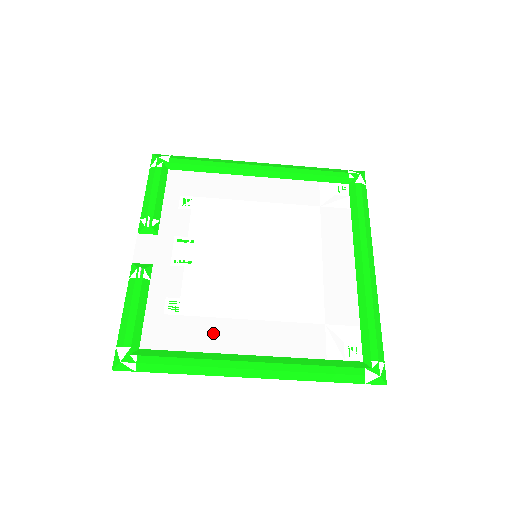
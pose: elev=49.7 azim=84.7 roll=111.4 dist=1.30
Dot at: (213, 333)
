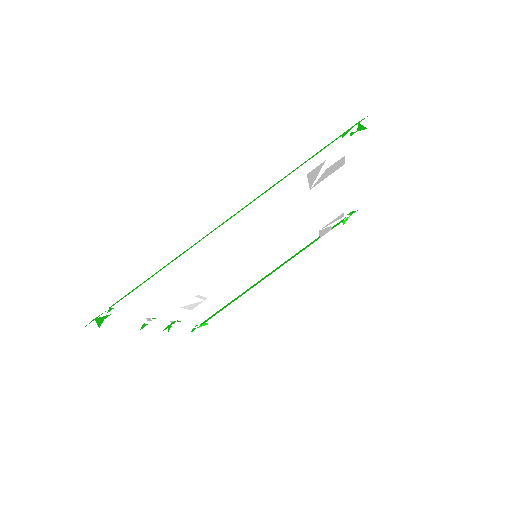
Dot at: occluded
